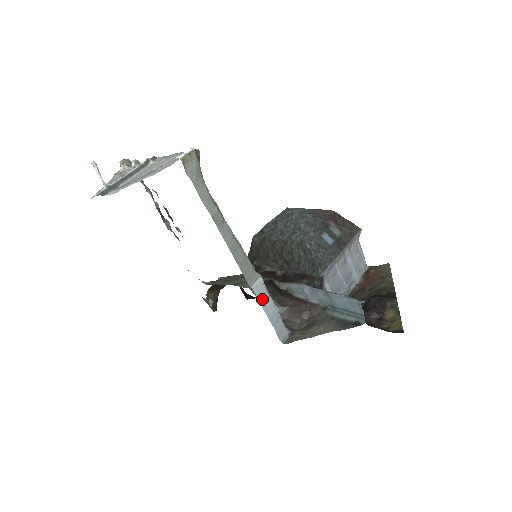
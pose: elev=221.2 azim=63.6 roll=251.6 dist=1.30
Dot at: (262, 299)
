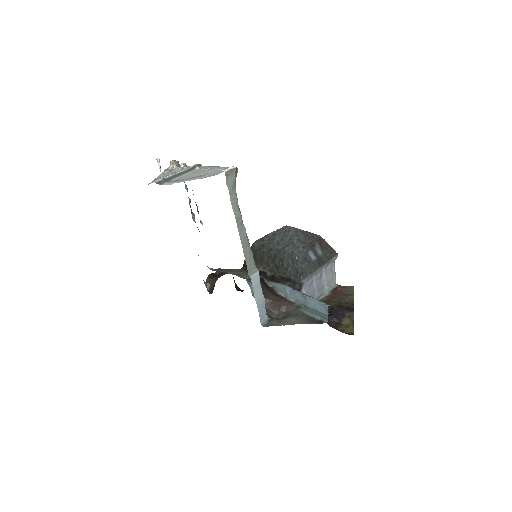
Dot at: (255, 288)
